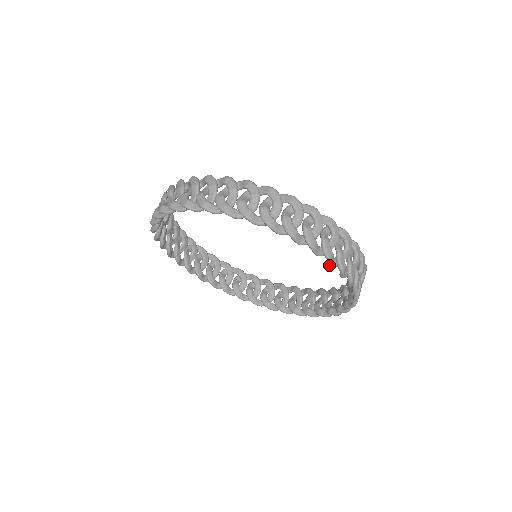
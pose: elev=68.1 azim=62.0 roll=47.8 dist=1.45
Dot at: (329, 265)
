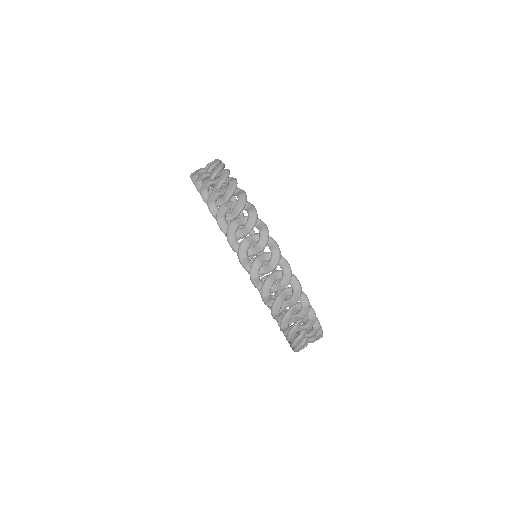
Dot at: occluded
